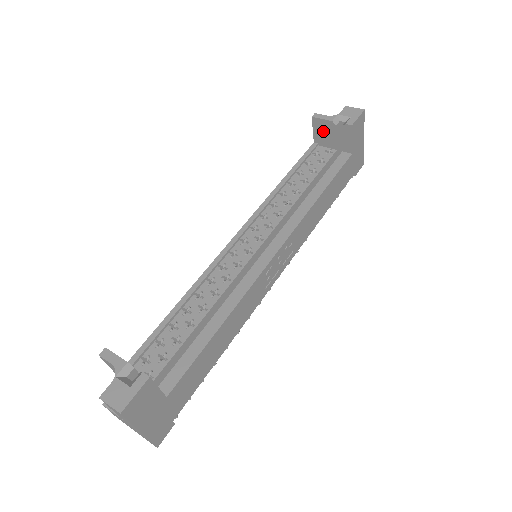
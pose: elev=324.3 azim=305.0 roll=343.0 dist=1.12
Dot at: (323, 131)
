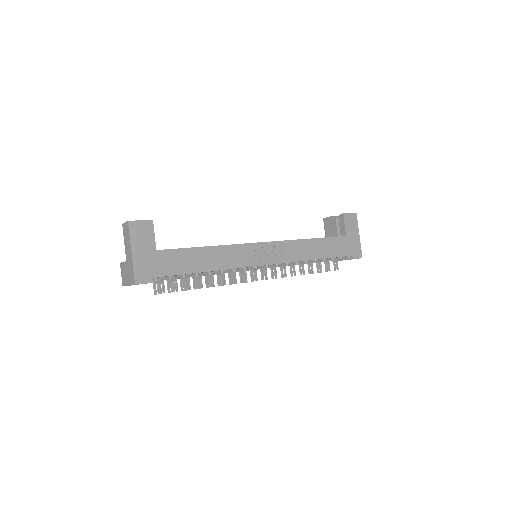
Dot at: (329, 226)
